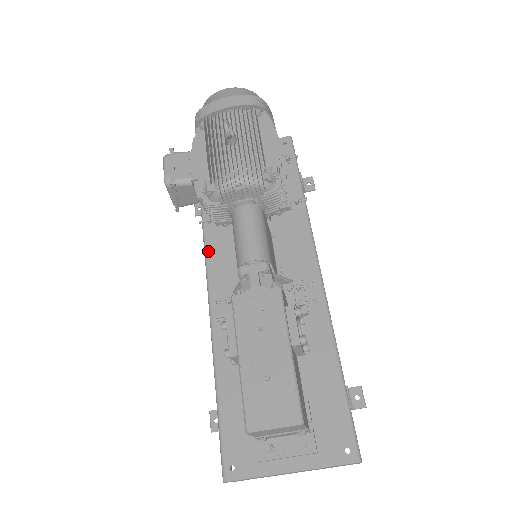
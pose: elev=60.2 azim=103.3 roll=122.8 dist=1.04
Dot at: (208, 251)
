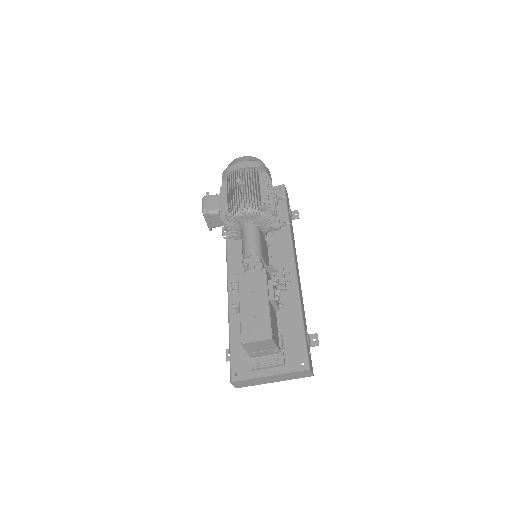
Dot at: (228, 255)
